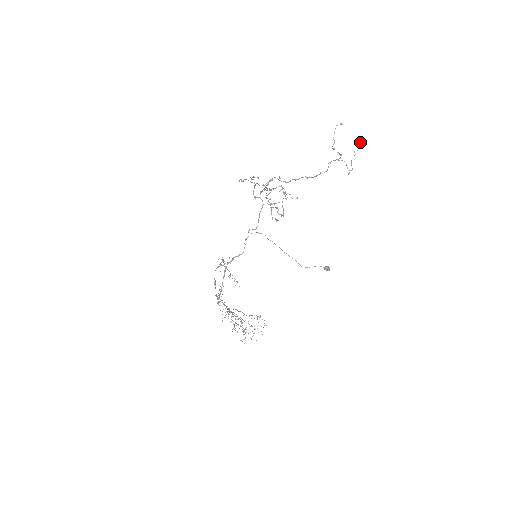
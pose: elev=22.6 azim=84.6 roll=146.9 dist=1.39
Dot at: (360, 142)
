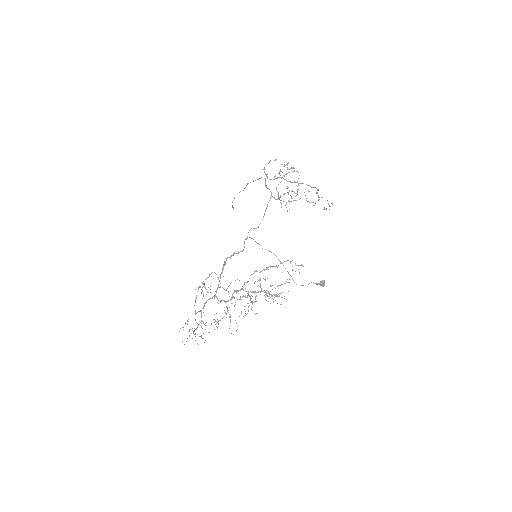
Dot at: occluded
